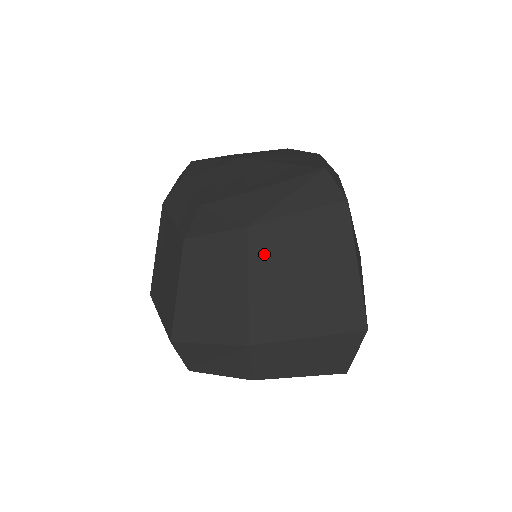
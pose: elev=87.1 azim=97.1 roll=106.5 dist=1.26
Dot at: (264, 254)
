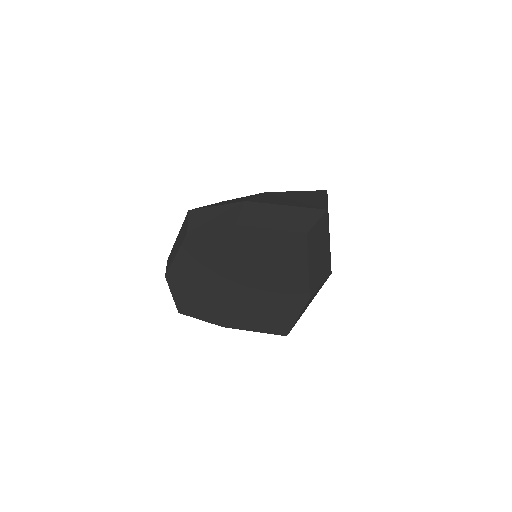
Dot at: (271, 195)
